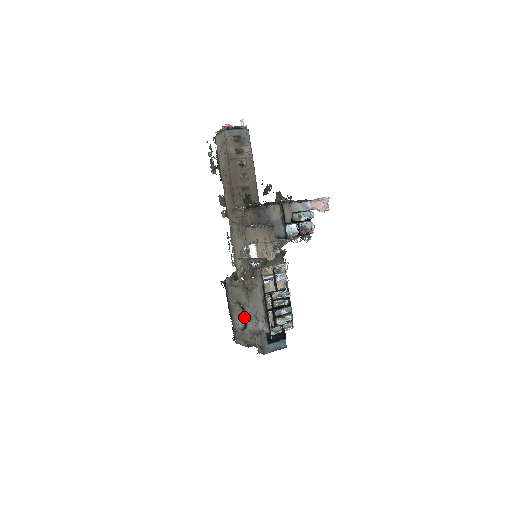
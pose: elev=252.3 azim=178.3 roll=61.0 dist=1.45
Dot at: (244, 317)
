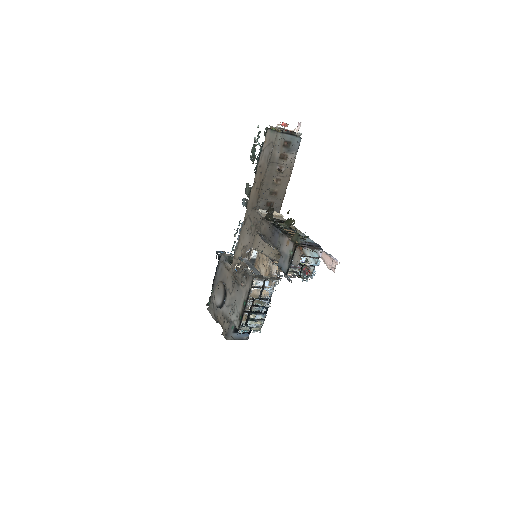
Dot at: (223, 299)
